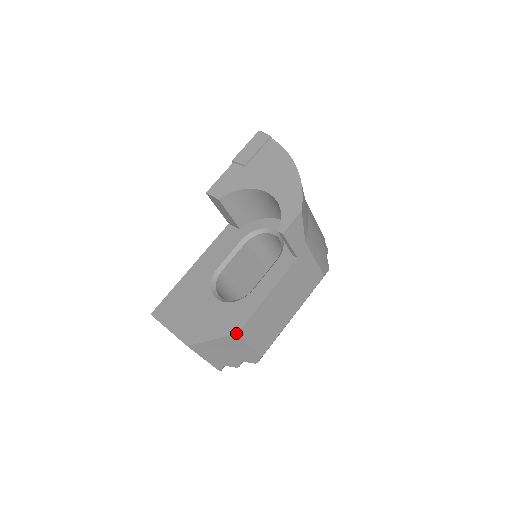
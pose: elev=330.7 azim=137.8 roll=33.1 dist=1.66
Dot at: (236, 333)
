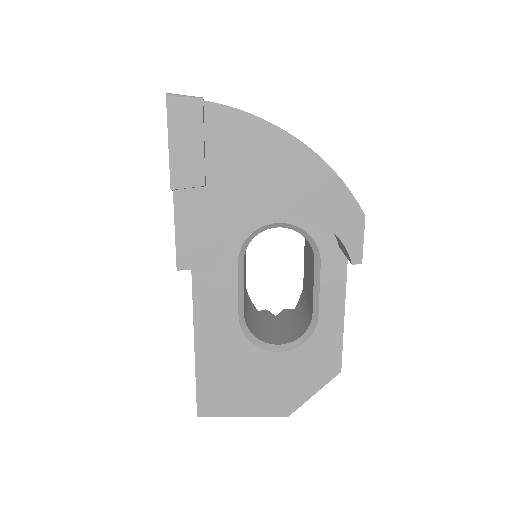
Dot at: (340, 372)
